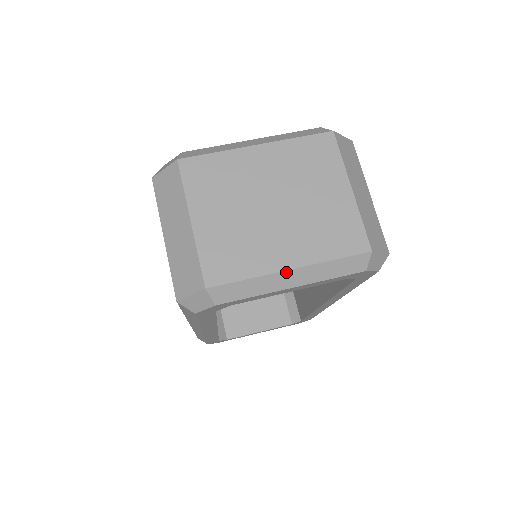
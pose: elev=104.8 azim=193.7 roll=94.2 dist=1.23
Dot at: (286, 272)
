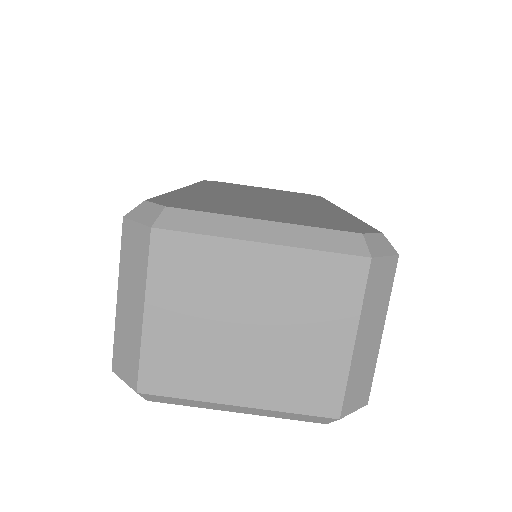
Dot at: (232, 406)
